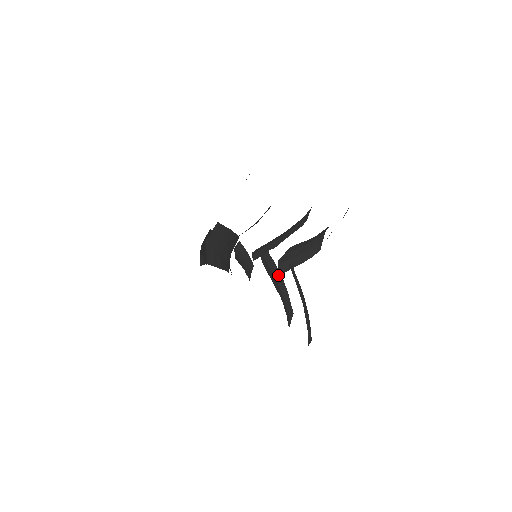
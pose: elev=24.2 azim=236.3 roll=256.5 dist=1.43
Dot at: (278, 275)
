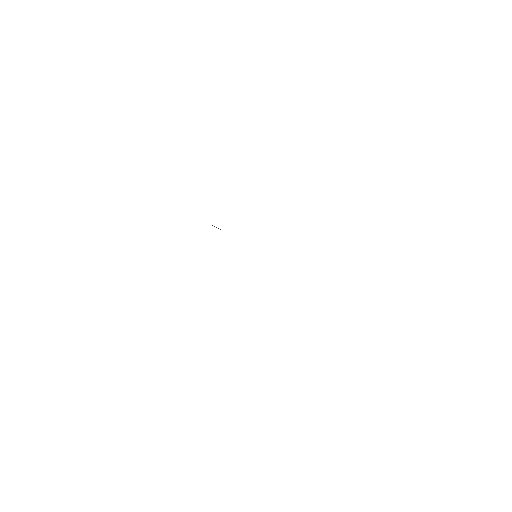
Dot at: occluded
